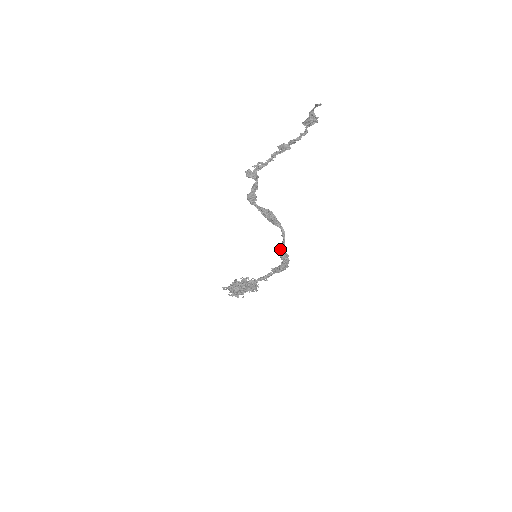
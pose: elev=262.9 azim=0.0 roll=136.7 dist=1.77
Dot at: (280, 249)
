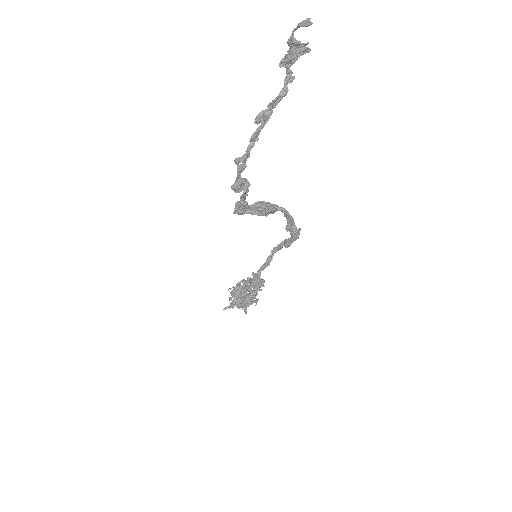
Dot at: (290, 231)
